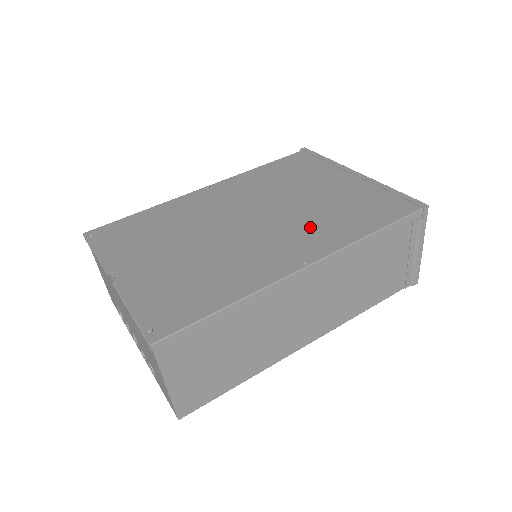
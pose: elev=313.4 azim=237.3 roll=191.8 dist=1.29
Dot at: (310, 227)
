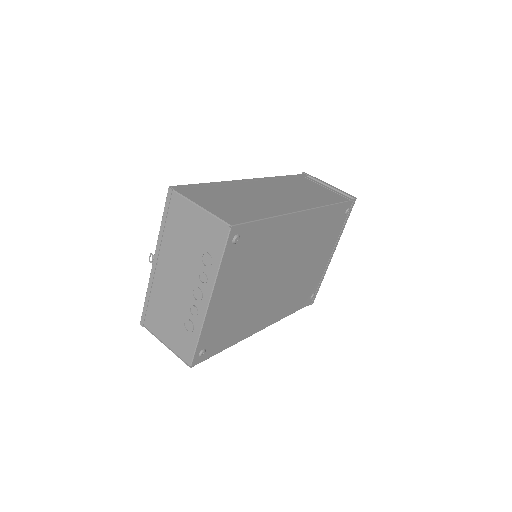
Dot at: occluded
